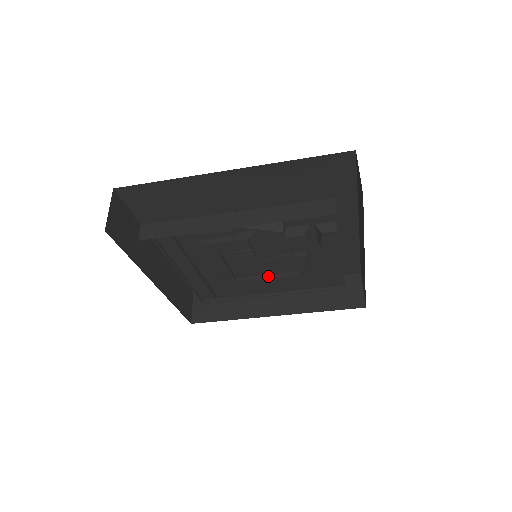
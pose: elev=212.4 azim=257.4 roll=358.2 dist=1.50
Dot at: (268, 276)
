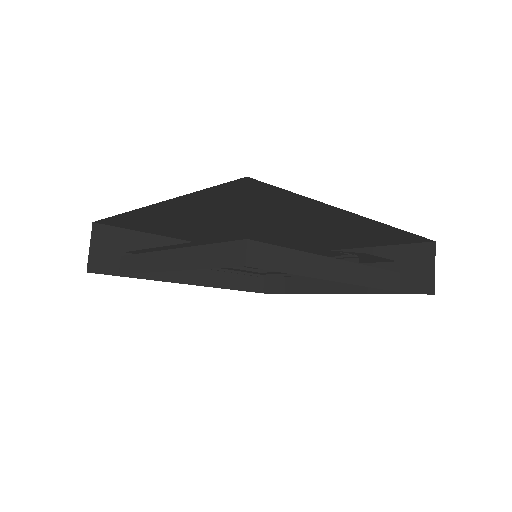
Dot at: occluded
